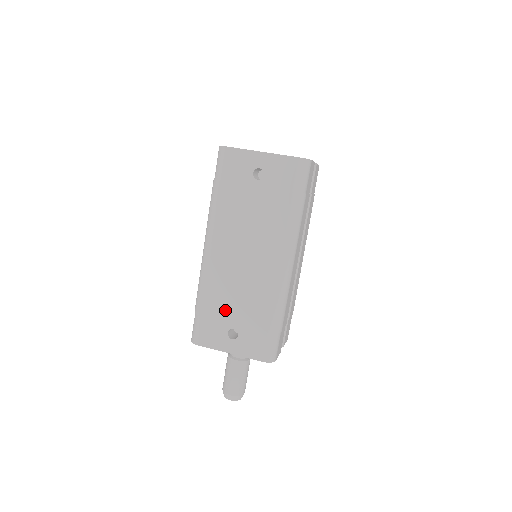
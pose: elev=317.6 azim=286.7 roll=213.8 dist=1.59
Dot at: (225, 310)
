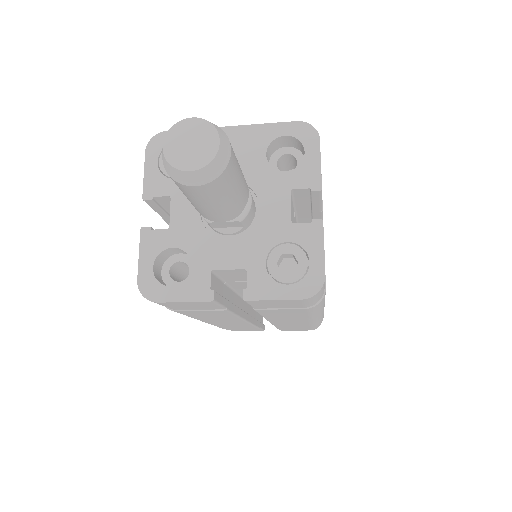
Dot at: occluded
